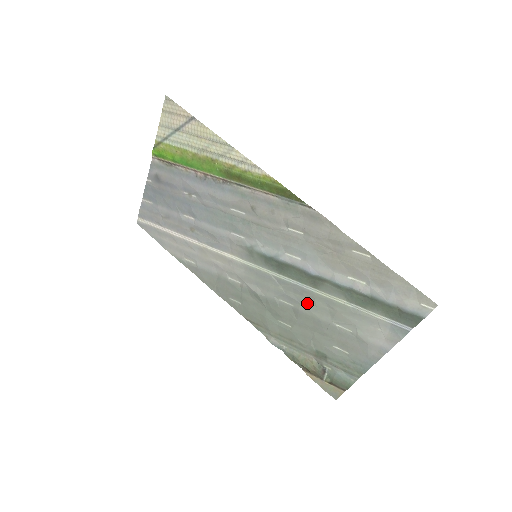
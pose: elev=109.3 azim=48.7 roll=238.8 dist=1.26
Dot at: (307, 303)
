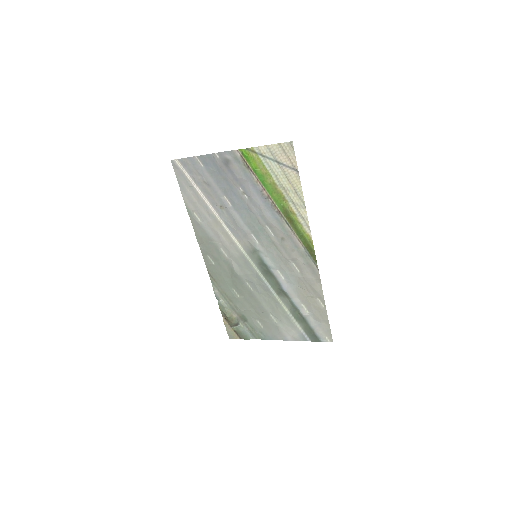
Dot at: (264, 296)
